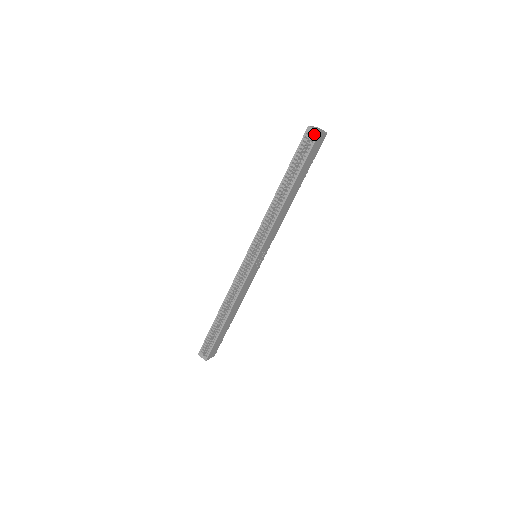
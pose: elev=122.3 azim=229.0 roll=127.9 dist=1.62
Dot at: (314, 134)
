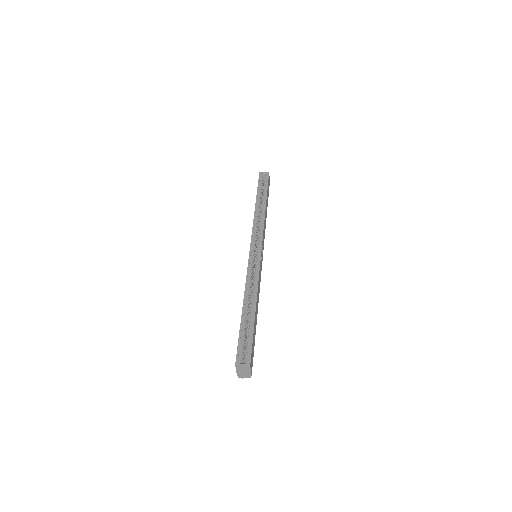
Dot at: (266, 174)
